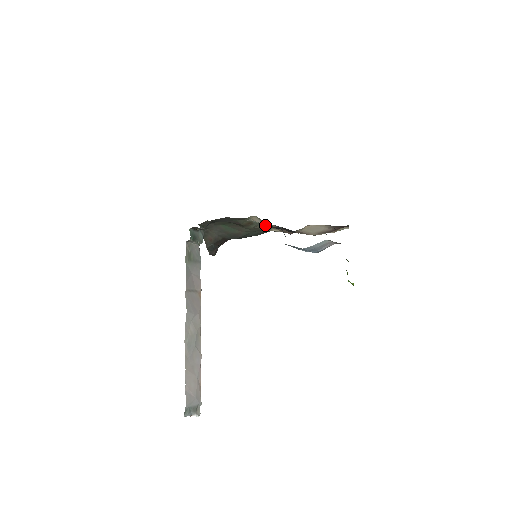
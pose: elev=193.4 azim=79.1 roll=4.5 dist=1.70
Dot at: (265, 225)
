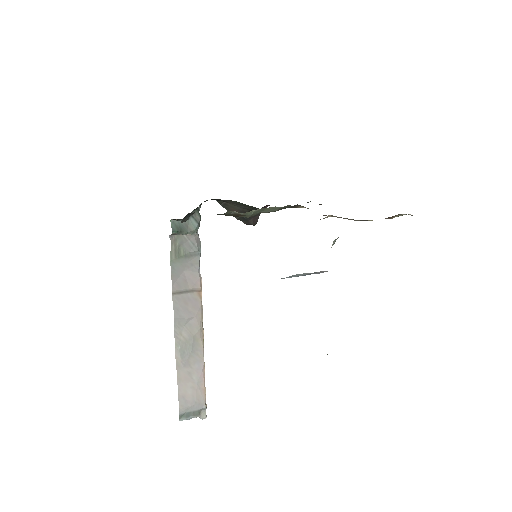
Dot at: (277, 208)
